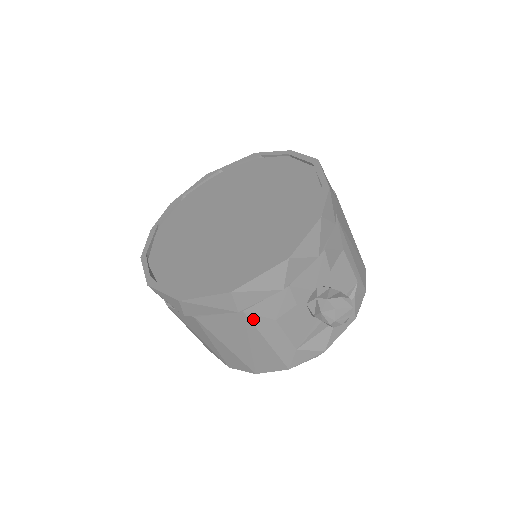
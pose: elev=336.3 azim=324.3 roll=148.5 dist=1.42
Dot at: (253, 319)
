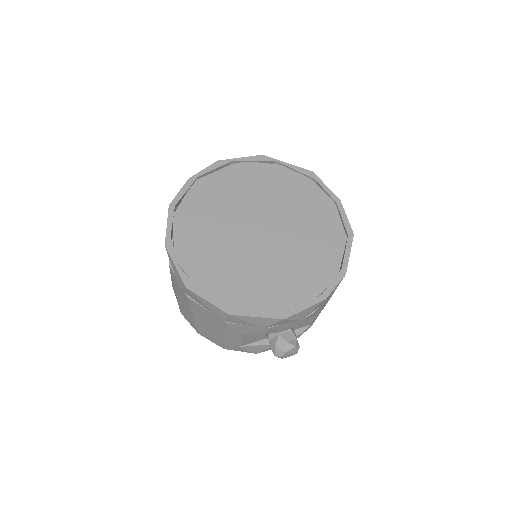
Dot at: (228, 327)
